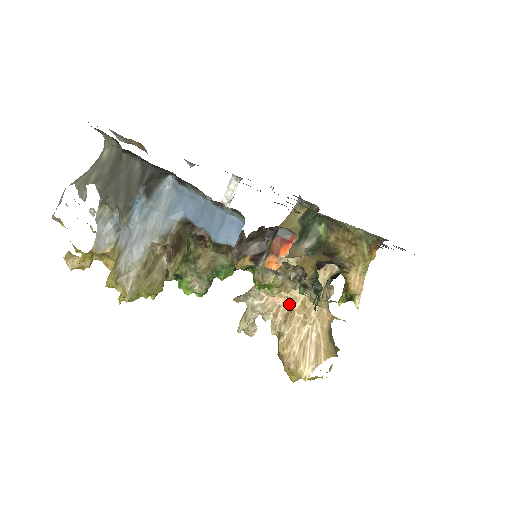
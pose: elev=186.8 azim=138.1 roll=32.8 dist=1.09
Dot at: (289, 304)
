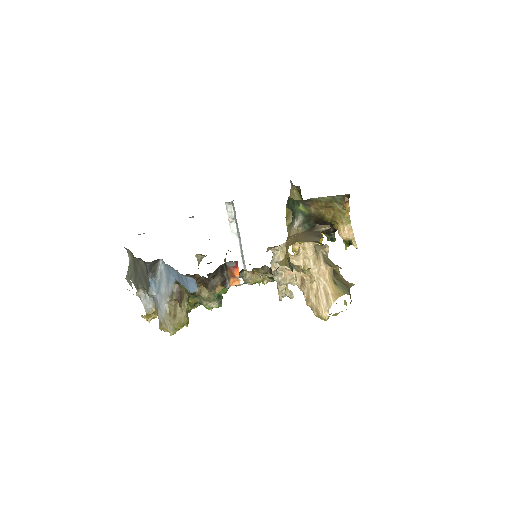
Dot at: occluded
